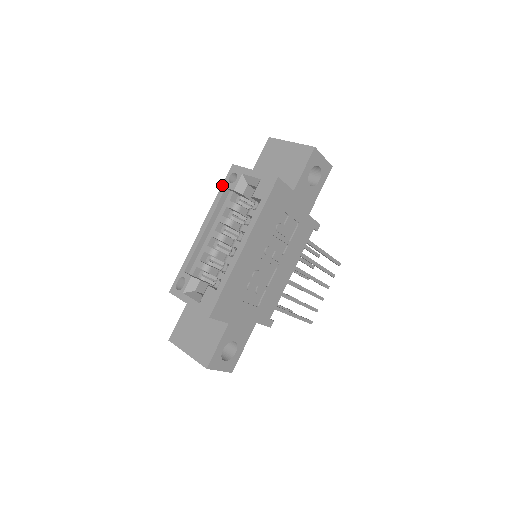
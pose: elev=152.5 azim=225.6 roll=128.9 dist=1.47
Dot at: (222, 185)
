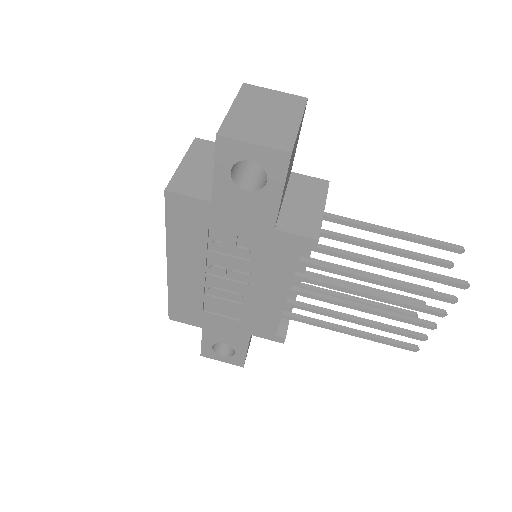
Dot at: occluded
